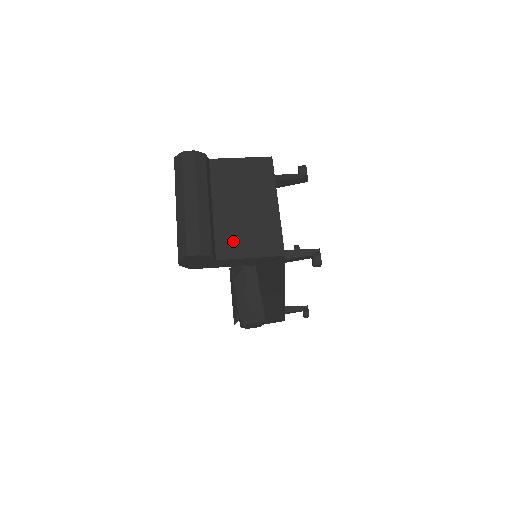
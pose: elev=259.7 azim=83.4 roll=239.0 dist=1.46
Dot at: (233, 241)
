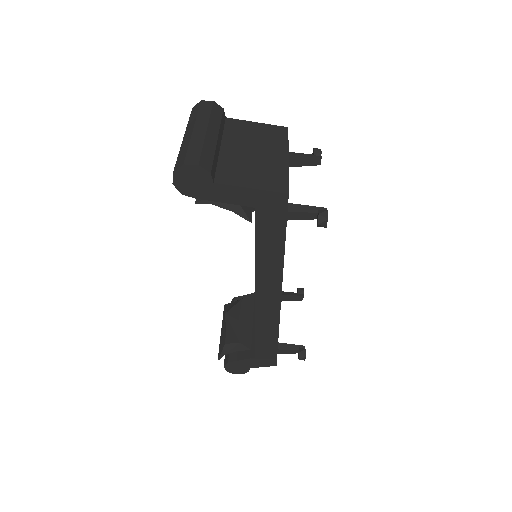
Dot at: (235, 173)
